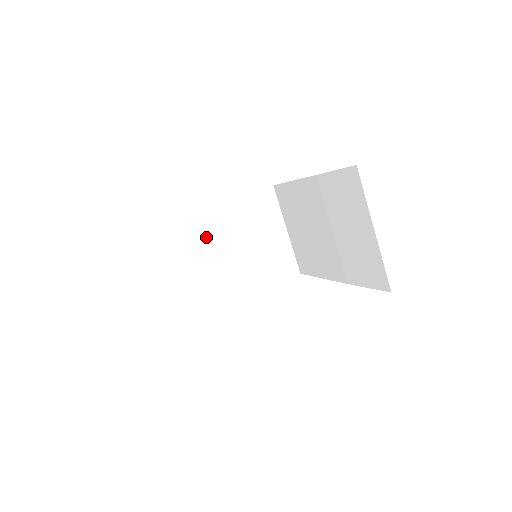
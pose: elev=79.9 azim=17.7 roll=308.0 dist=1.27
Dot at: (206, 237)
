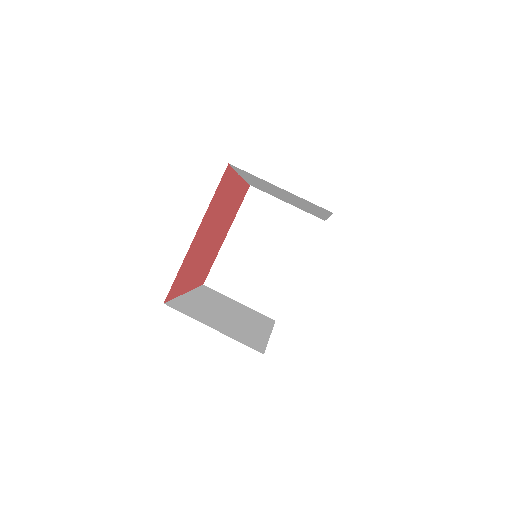
Dot at: (240, 259)
